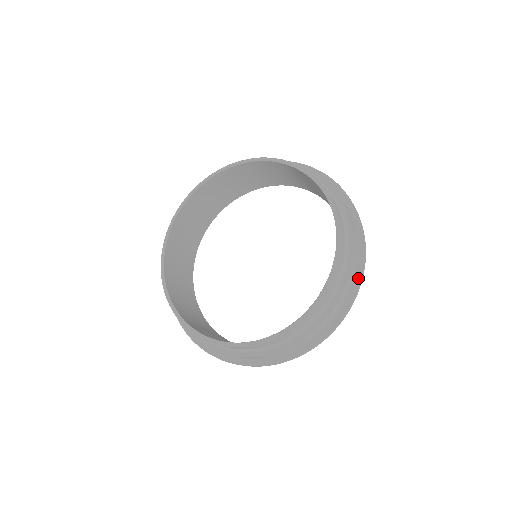
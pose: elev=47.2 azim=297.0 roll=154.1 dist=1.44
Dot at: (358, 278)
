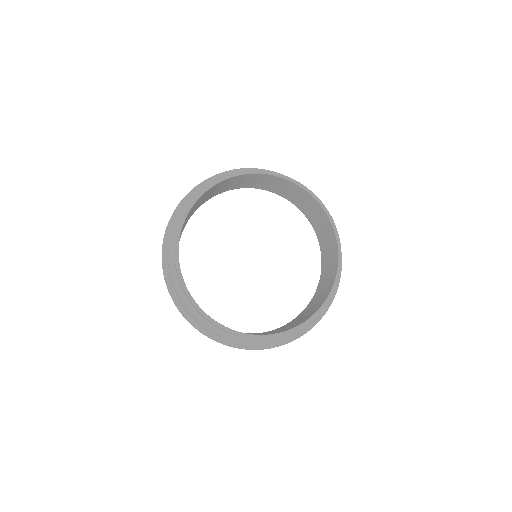
Dot at: (316, 321)
